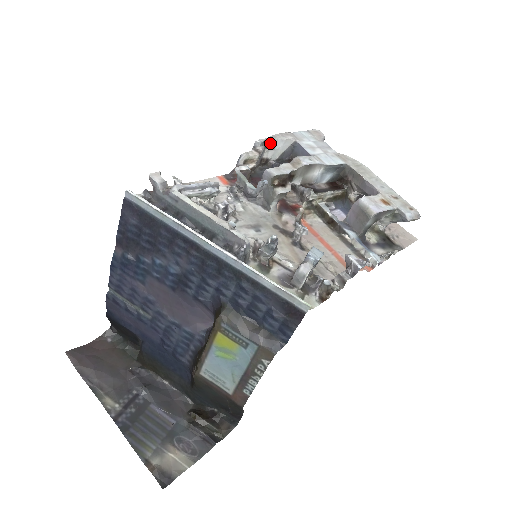
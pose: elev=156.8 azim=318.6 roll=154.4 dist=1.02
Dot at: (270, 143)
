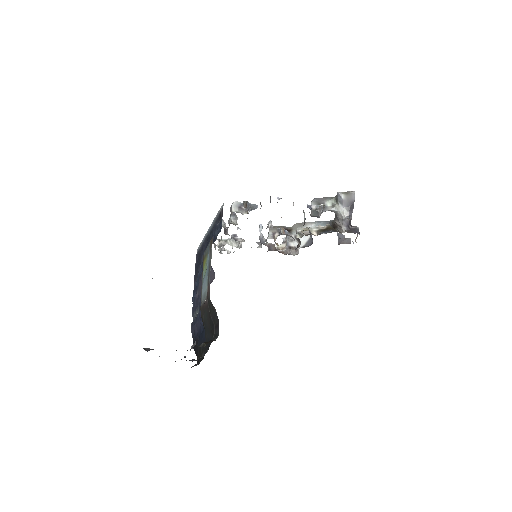
Dot at: occluded
